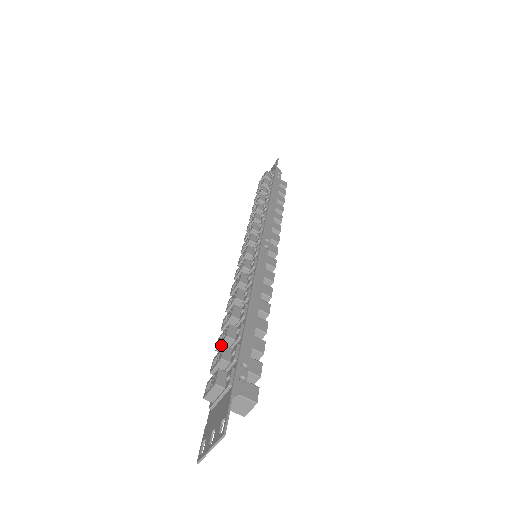
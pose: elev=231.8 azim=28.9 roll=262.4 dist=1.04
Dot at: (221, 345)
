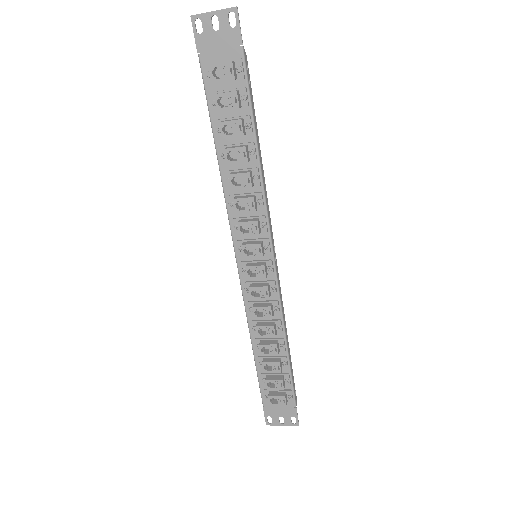
Dot at: occluded
